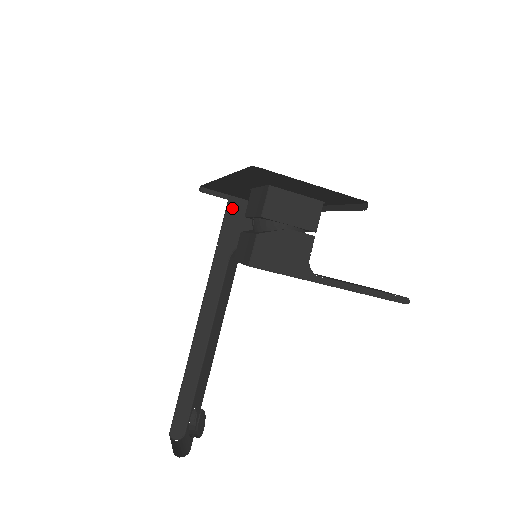
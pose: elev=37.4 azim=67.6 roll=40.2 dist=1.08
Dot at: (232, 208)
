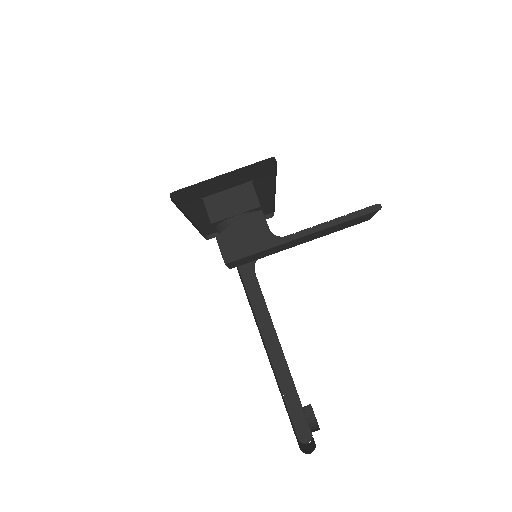
Dot at: occluded
